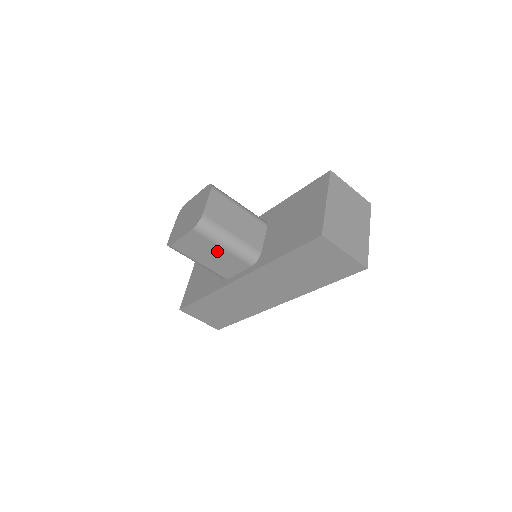
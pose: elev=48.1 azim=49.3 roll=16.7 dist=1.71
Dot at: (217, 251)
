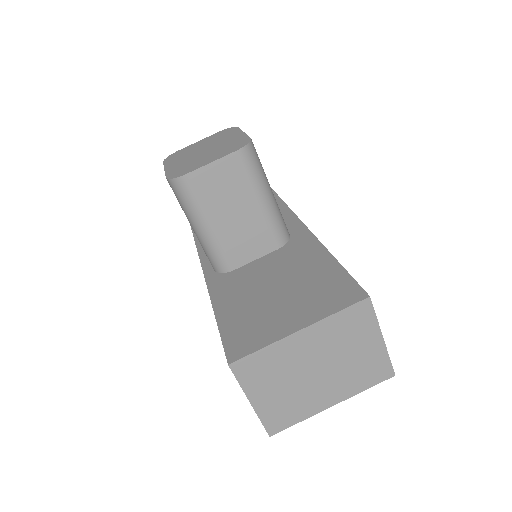
Dot at: occluded
